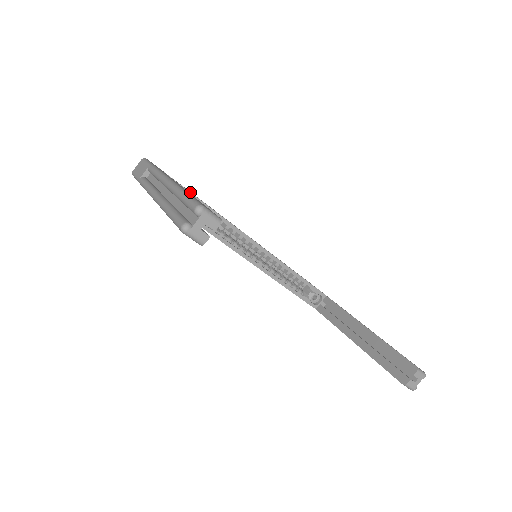
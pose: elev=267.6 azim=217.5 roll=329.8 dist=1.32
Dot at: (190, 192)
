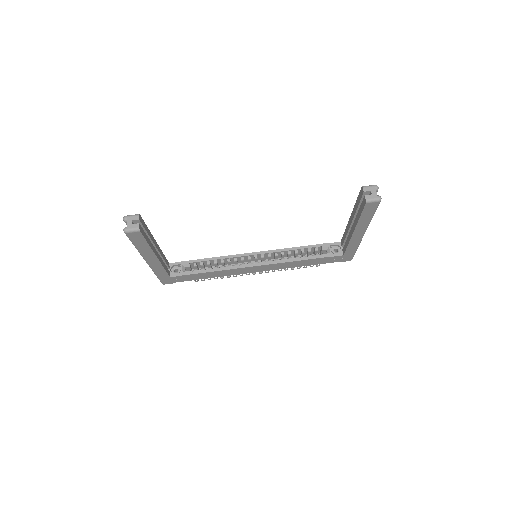
Dot at: (190, 260)
